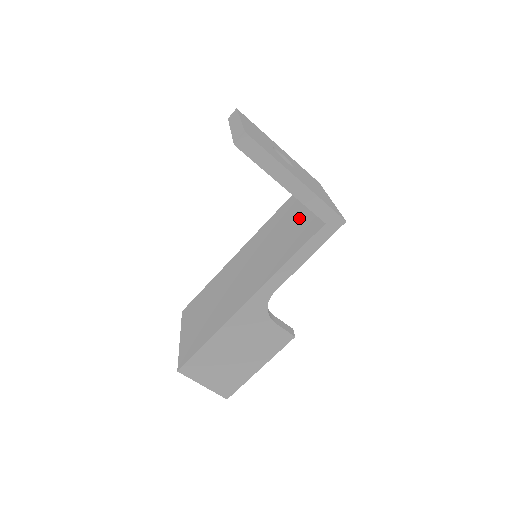
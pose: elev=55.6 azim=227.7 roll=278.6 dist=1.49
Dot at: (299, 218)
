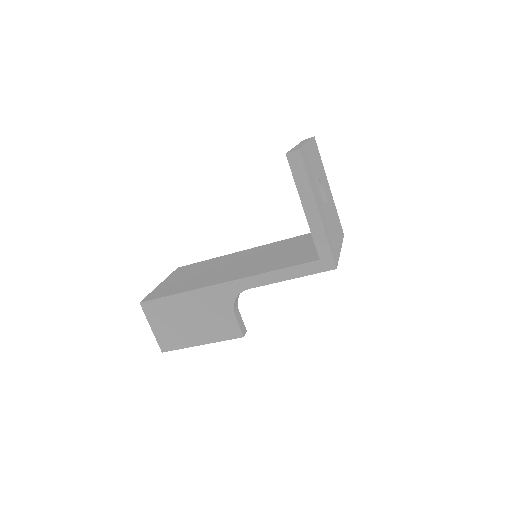
Dot at: (307, 248)
